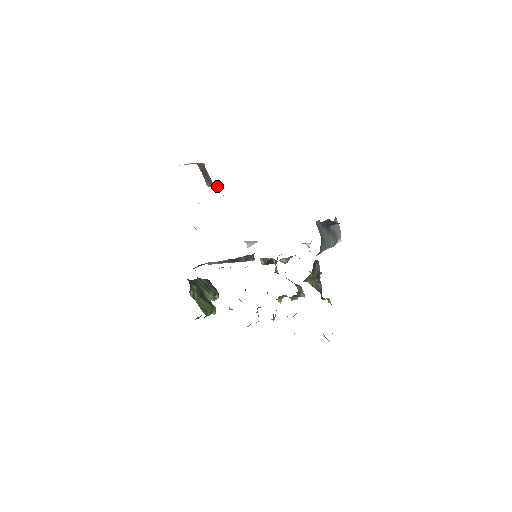
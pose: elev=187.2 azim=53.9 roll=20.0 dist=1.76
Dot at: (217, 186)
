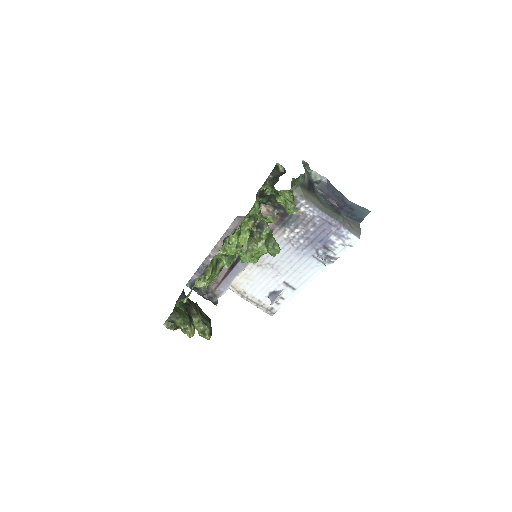
Dot at: occluded
